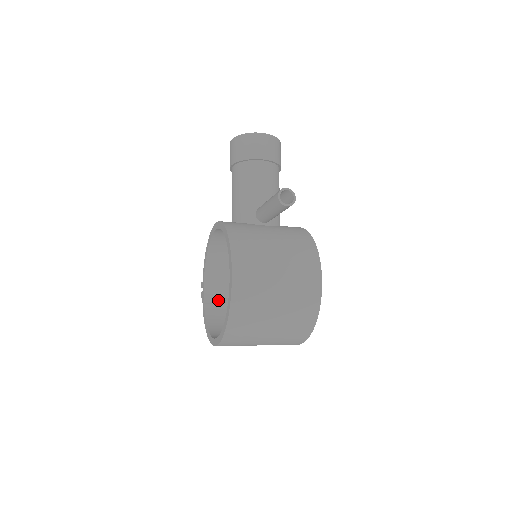
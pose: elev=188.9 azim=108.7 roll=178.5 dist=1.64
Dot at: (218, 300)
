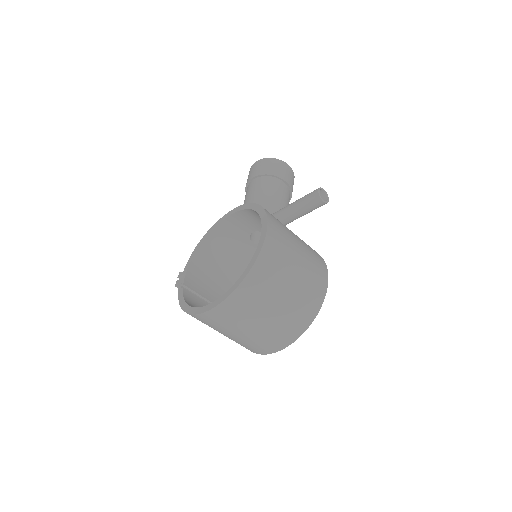
Dot at: (195, 292)
